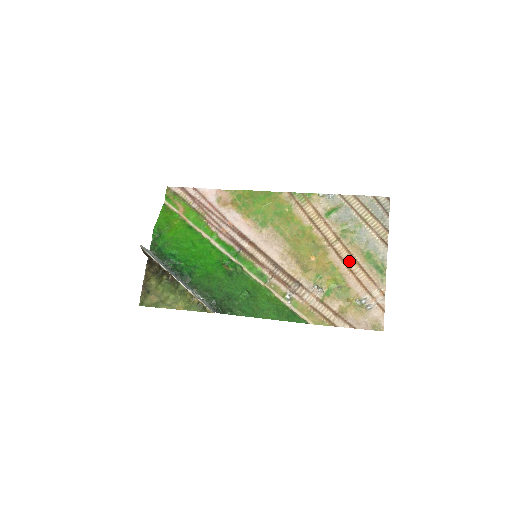
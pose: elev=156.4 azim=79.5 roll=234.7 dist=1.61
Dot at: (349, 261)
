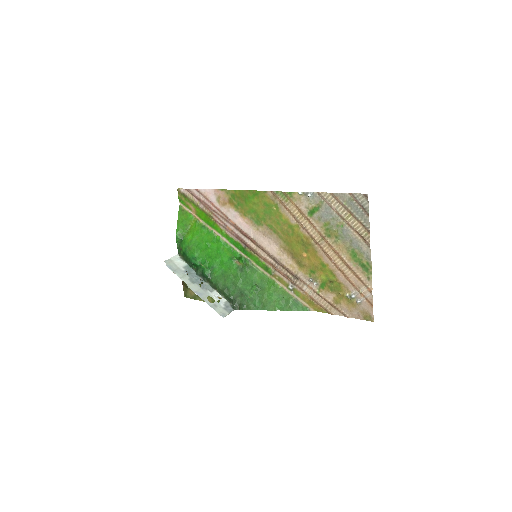
Dot at: (336, 259)
